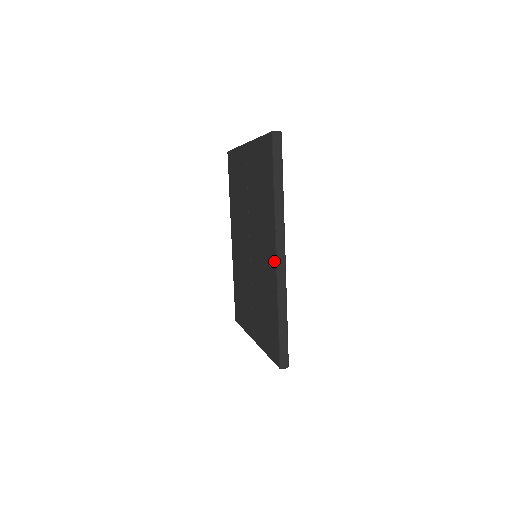
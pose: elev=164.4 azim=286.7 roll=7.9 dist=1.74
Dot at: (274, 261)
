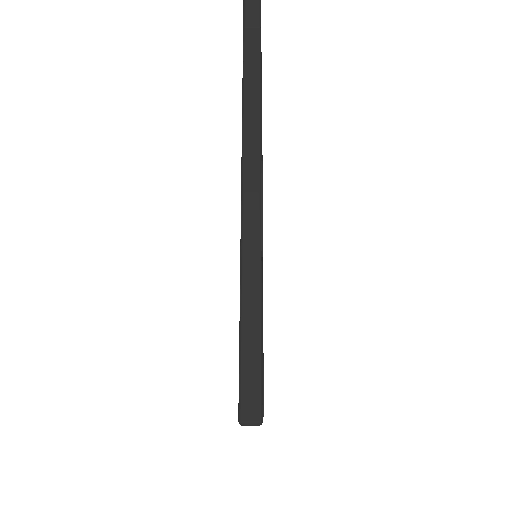
Dot at: (241, 186)
